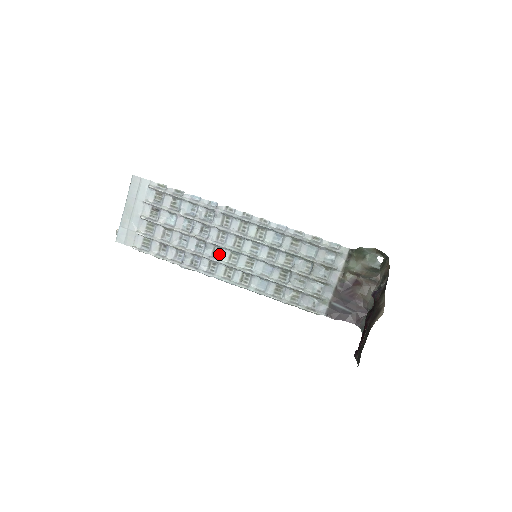
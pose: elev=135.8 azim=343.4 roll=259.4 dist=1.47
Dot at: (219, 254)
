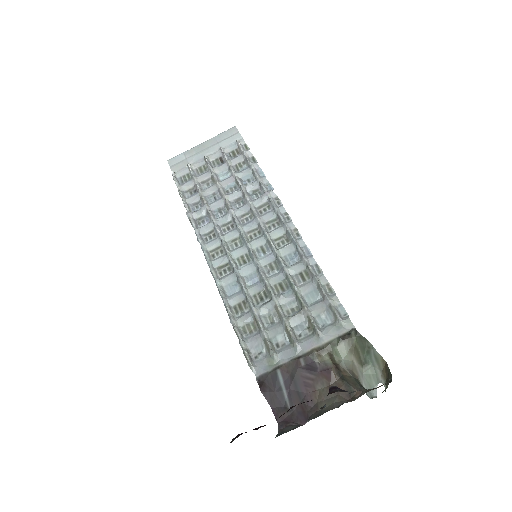
Dot at: (228, 231)
